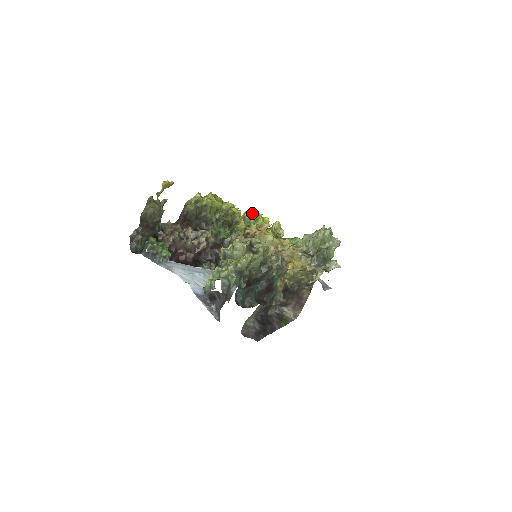
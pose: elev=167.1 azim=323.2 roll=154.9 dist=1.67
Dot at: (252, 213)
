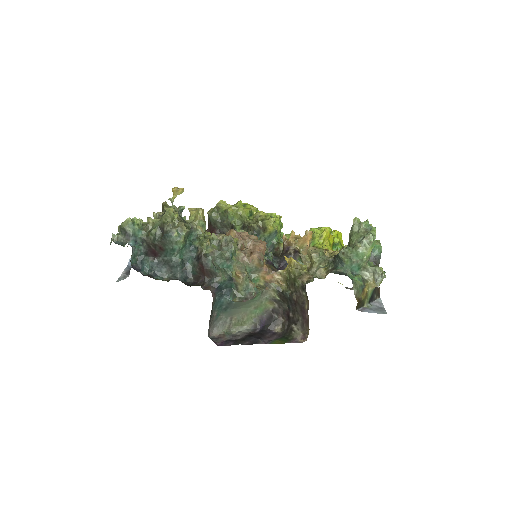
Dot at: occluded
